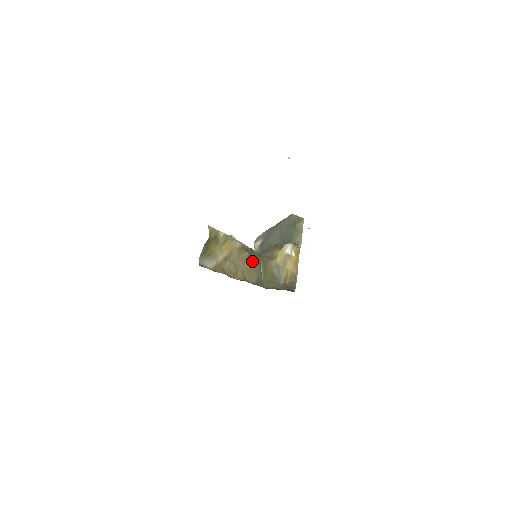
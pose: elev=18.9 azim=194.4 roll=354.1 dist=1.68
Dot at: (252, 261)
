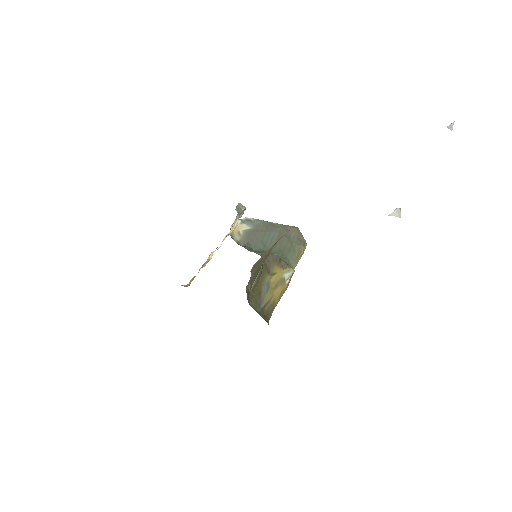
Dot at: occluded
